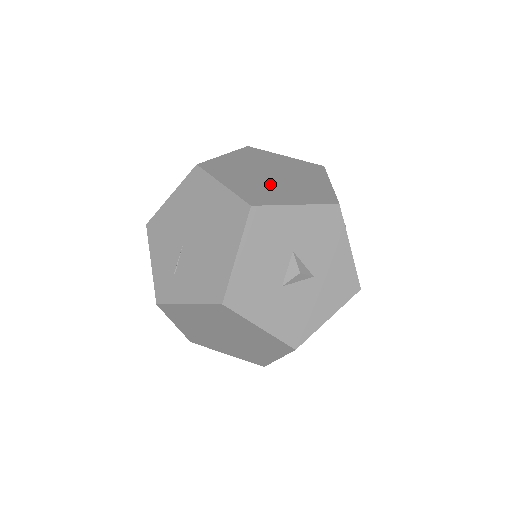
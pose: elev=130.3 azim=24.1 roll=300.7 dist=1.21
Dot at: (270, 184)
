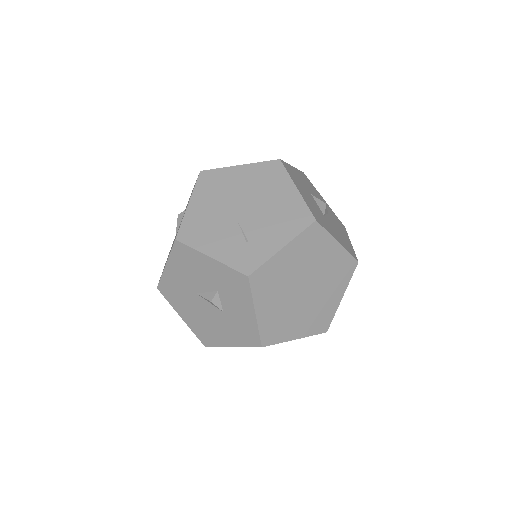
Dot at: occluded
